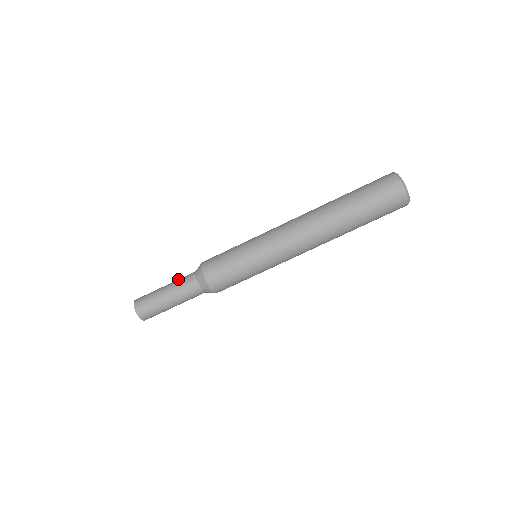
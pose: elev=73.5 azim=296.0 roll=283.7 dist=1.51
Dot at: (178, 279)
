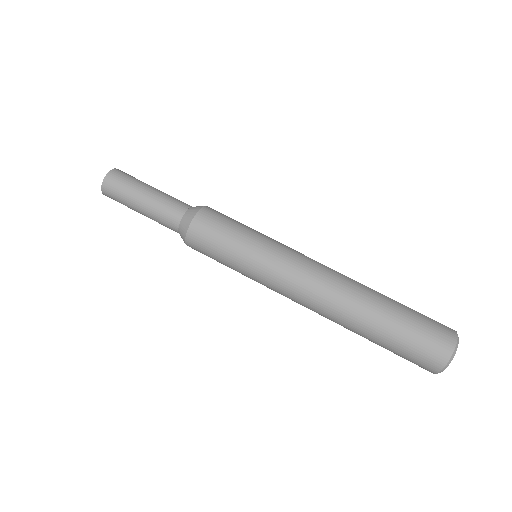
Dot at: occluded
